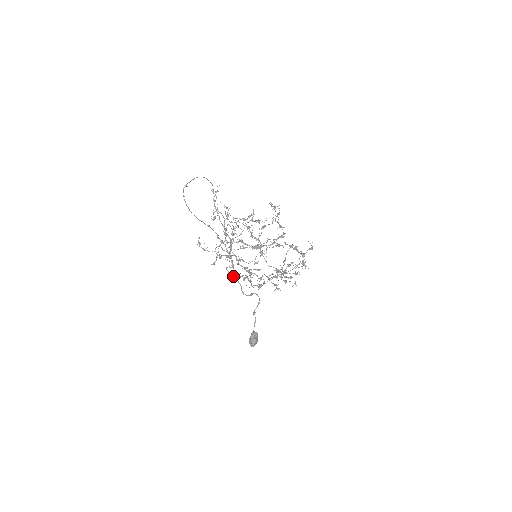
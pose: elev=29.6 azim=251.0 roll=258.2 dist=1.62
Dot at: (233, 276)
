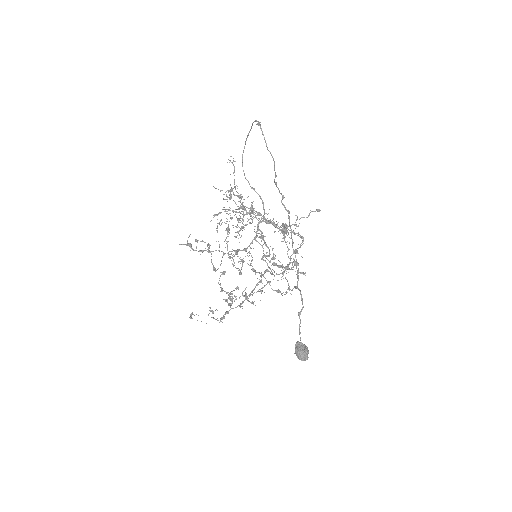
Dot at: (270, 268)
